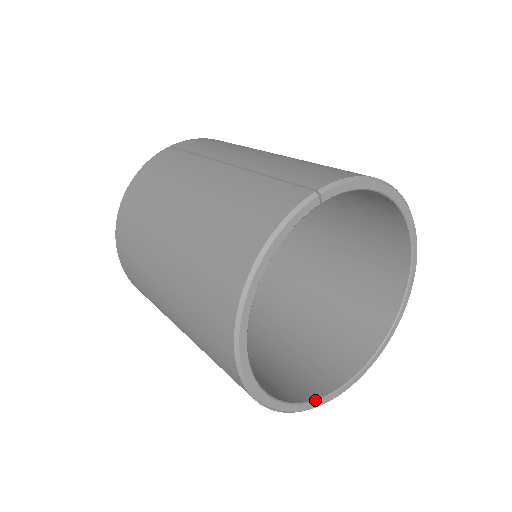
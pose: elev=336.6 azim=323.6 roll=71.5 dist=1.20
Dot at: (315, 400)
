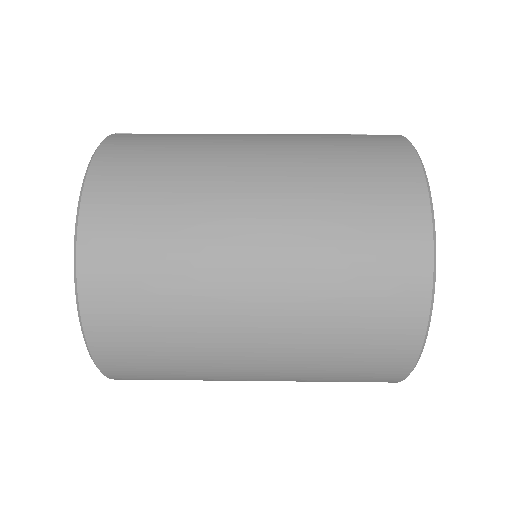
Dot at: occluded
